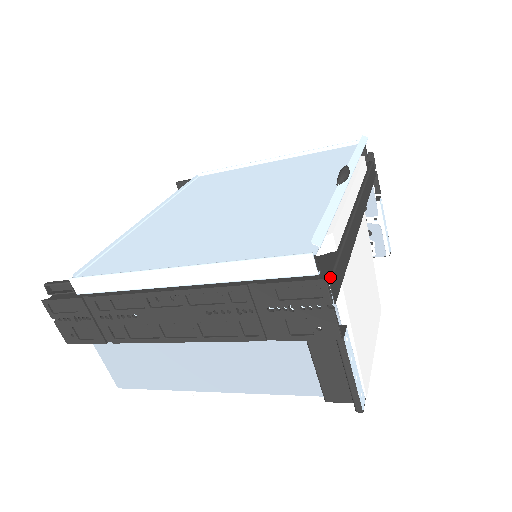
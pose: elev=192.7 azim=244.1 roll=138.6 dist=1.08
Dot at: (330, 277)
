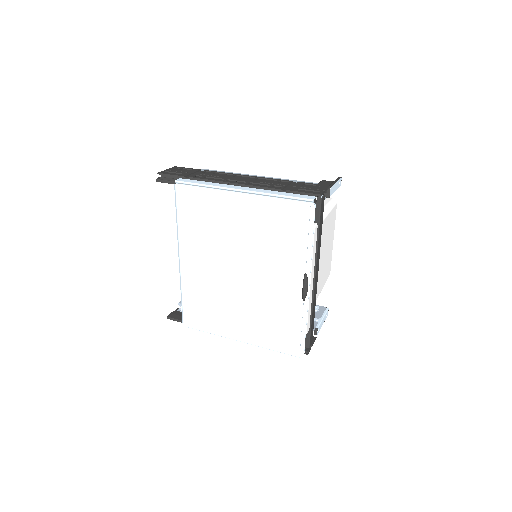
Dot at: (309, 344)
